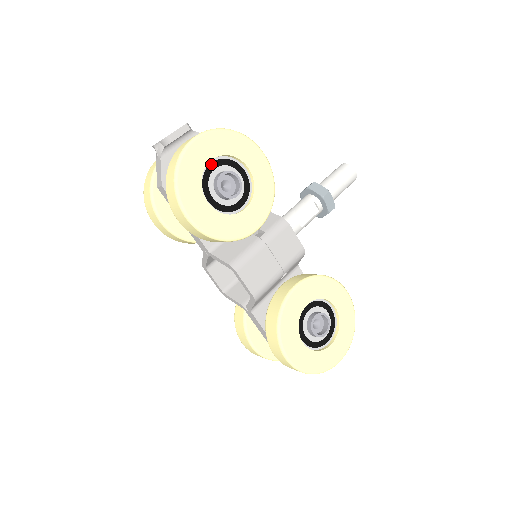
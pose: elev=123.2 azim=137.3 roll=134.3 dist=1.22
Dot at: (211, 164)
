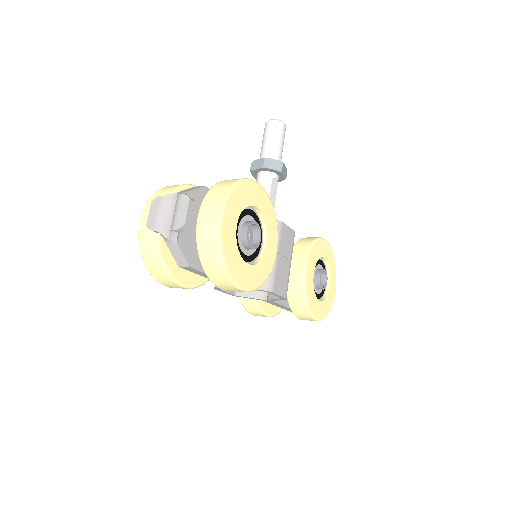
Dot at: (234, 228)
